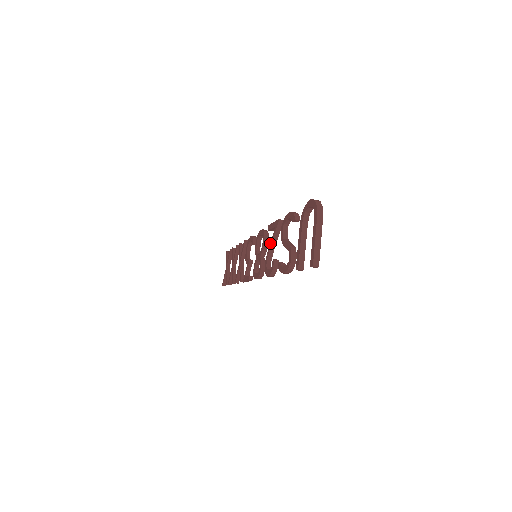
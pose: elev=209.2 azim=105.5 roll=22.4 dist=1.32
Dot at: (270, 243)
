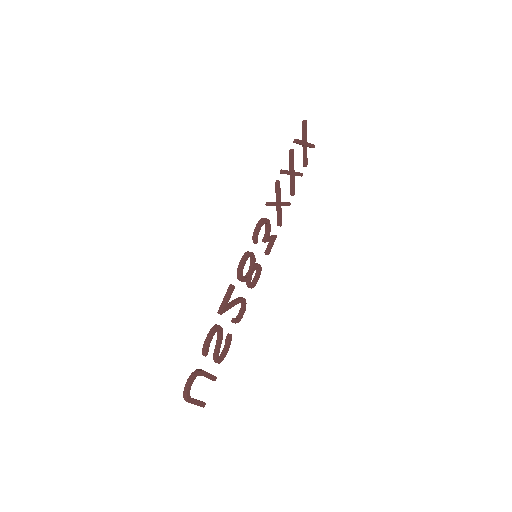
Dot at: (231, 302)
